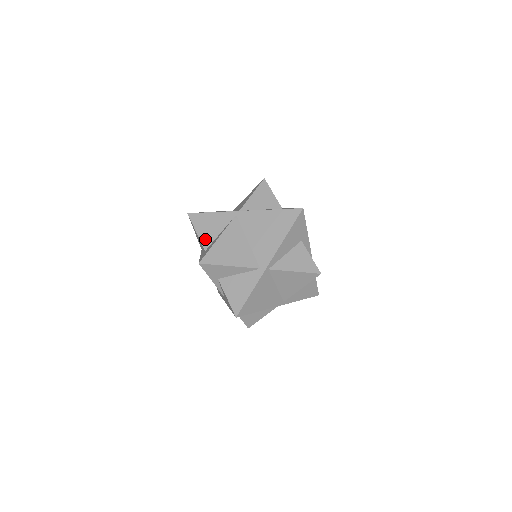
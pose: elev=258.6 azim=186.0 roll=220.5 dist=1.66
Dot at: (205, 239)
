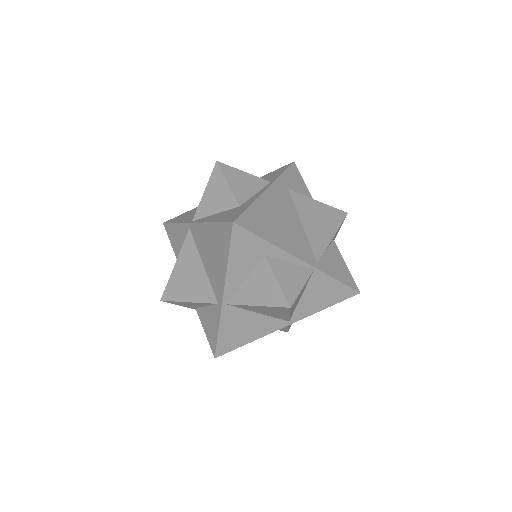
Dot at: occluded
